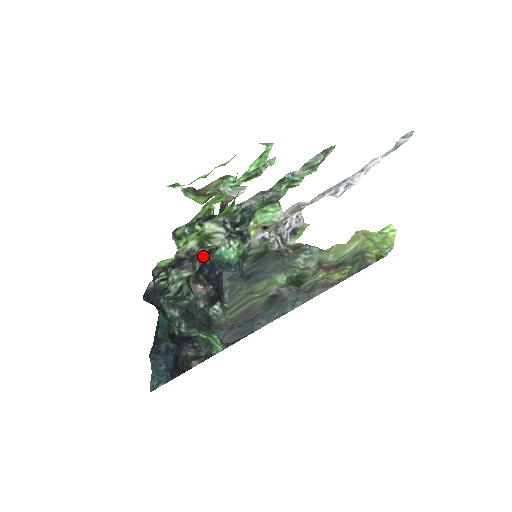
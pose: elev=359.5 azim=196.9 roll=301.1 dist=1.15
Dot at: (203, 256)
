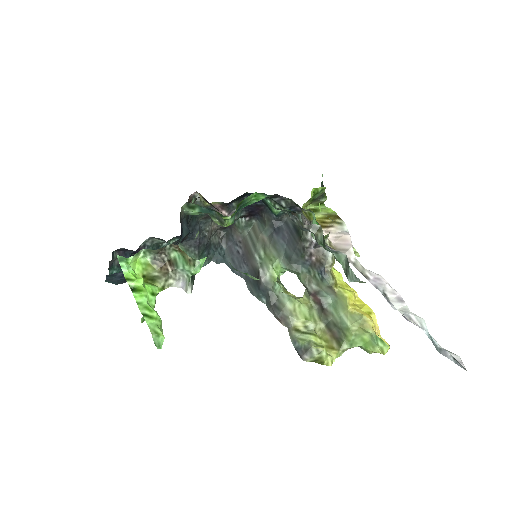
Dot at: occluded
